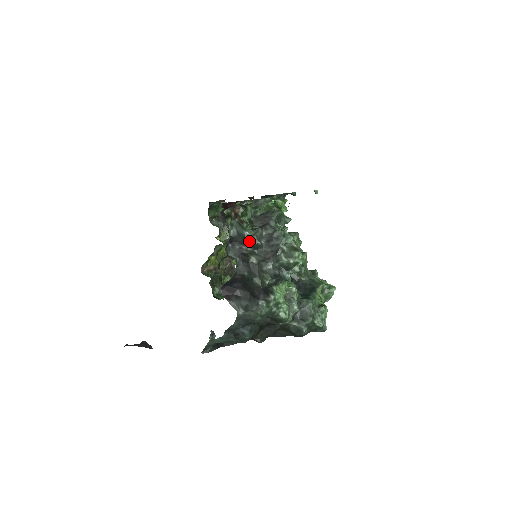
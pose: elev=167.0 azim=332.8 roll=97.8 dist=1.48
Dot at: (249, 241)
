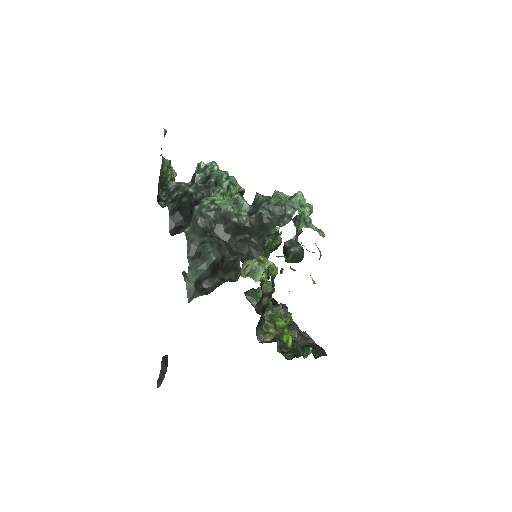
Dot at: (174, 189)
